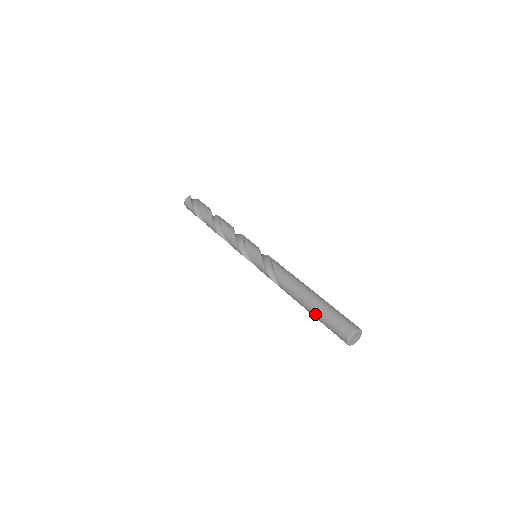
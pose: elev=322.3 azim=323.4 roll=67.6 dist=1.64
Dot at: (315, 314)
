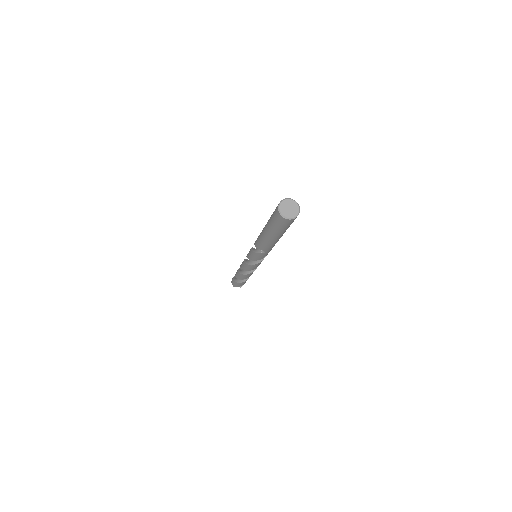
Dot at: (269, 231)
